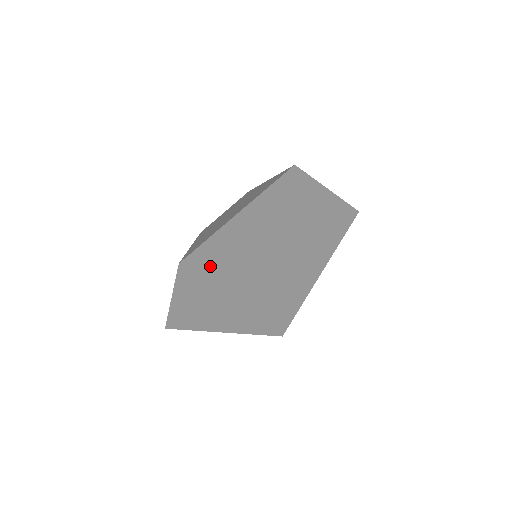
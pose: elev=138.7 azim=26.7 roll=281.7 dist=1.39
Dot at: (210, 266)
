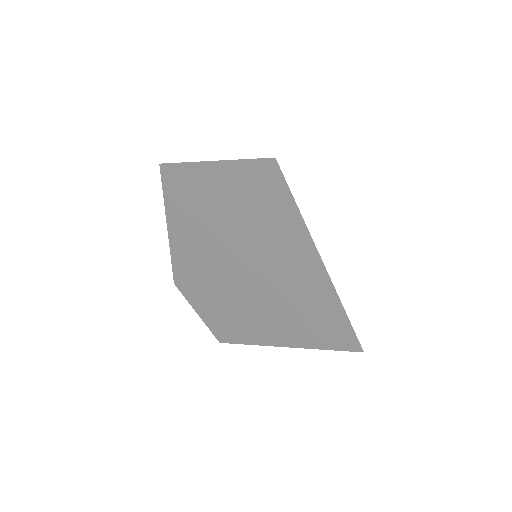
Dot at: (196, 280)
